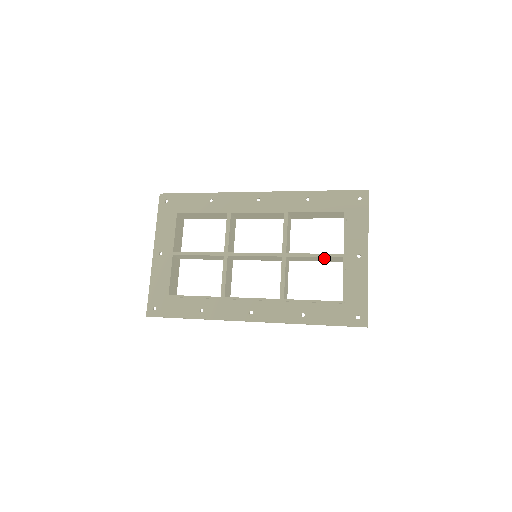
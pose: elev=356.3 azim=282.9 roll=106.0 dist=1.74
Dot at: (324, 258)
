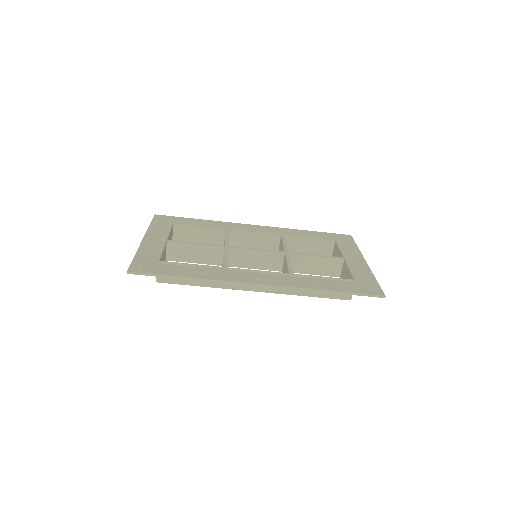
Dot at: (325, 262)
